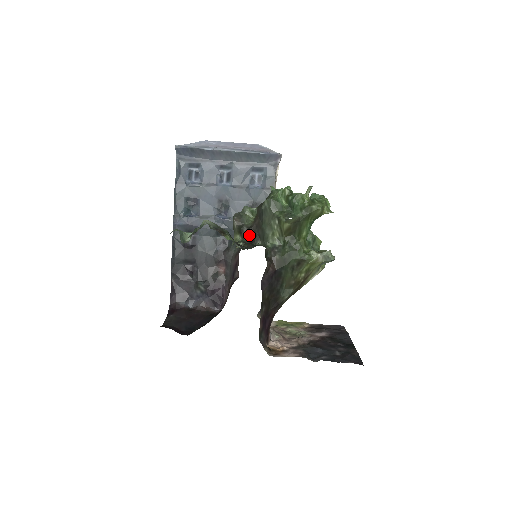
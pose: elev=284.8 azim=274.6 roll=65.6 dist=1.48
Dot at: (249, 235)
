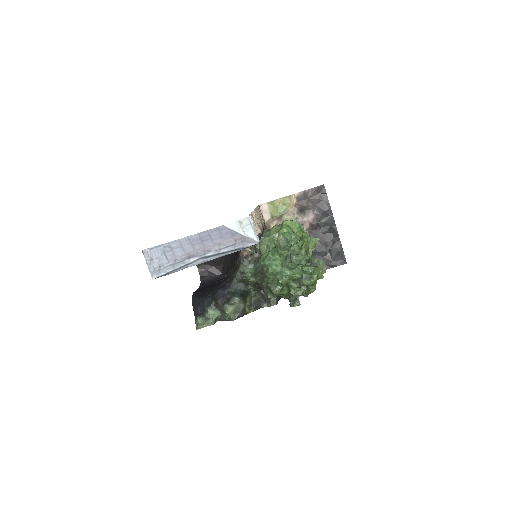
Dot at: (256, 285)
